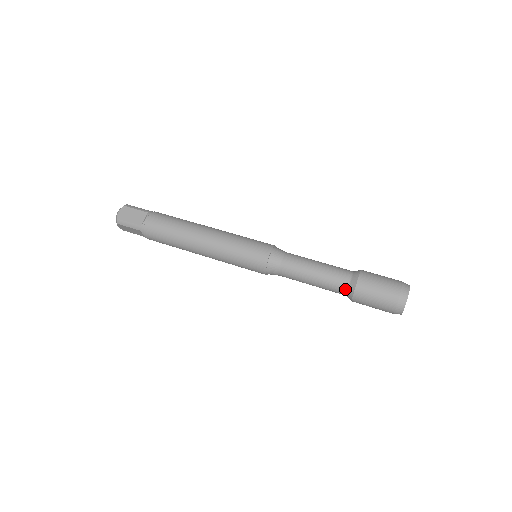
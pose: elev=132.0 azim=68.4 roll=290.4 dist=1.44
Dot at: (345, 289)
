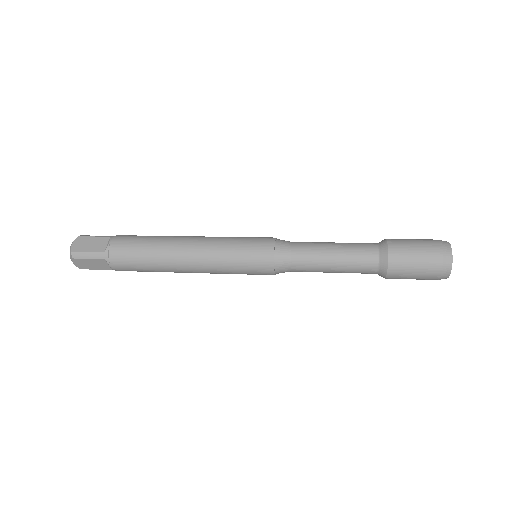
Dot at: (375, 263)
